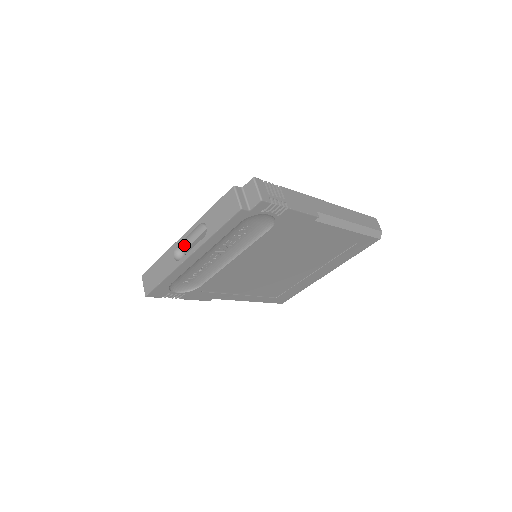
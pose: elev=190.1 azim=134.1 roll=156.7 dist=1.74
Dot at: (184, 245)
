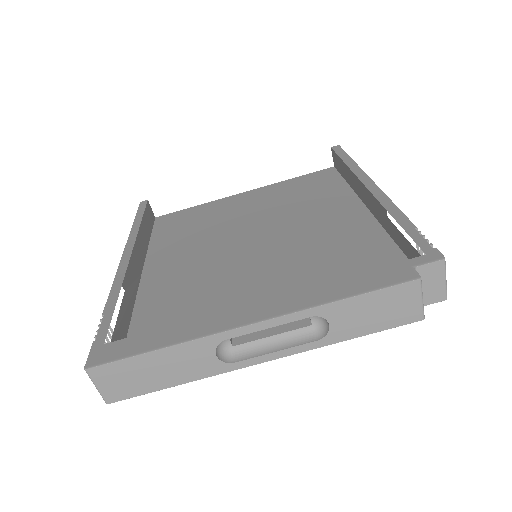
Dot at: (240, 332)
